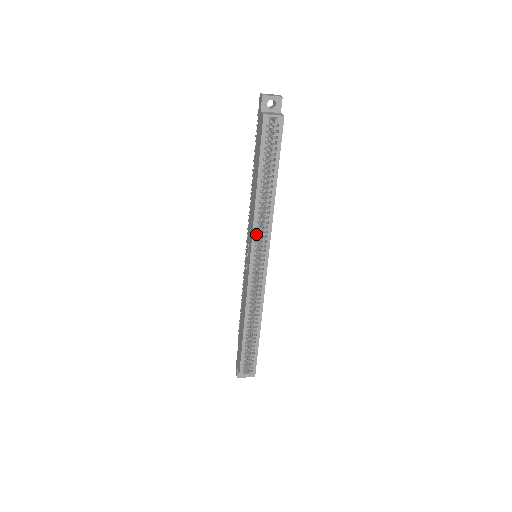
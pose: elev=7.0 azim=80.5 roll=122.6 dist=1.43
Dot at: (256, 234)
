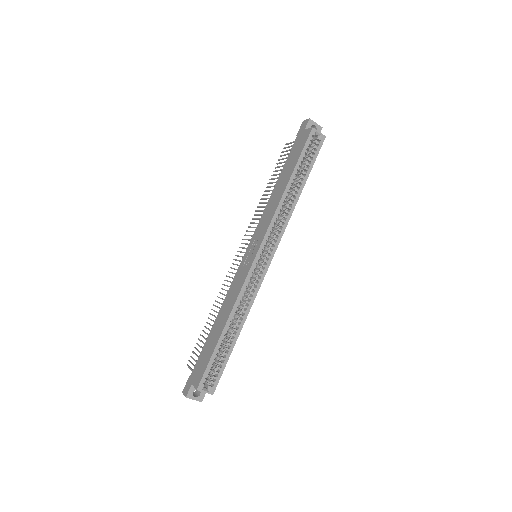
Dot at: (273, 226)
